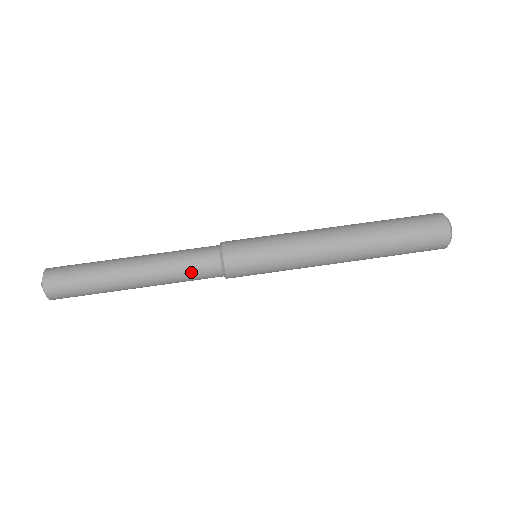
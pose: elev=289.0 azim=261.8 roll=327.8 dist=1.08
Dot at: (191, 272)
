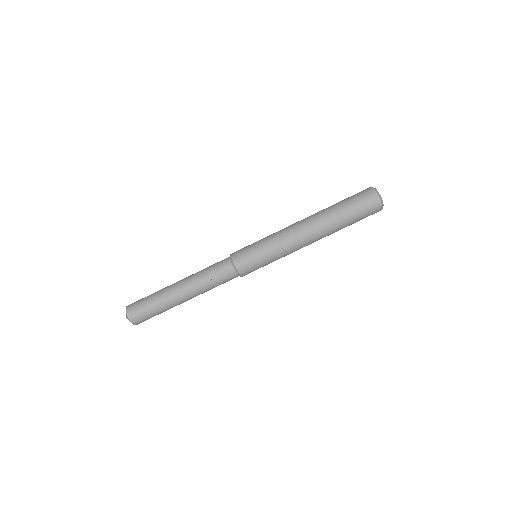
Dot at: occluded
